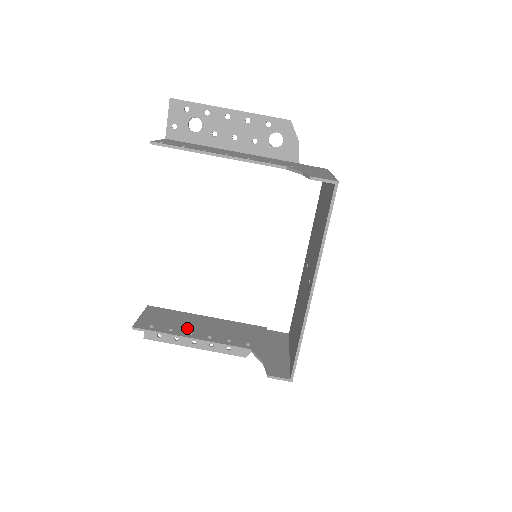
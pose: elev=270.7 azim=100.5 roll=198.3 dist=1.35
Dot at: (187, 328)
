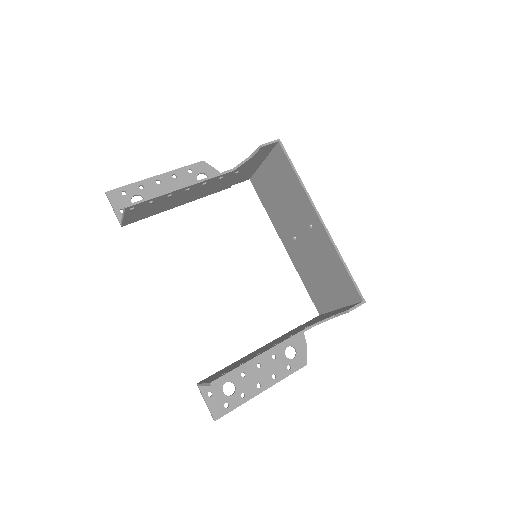
Dot at: (251, 357)
